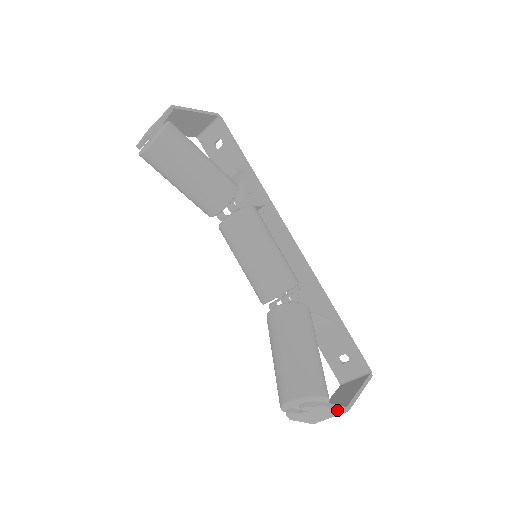
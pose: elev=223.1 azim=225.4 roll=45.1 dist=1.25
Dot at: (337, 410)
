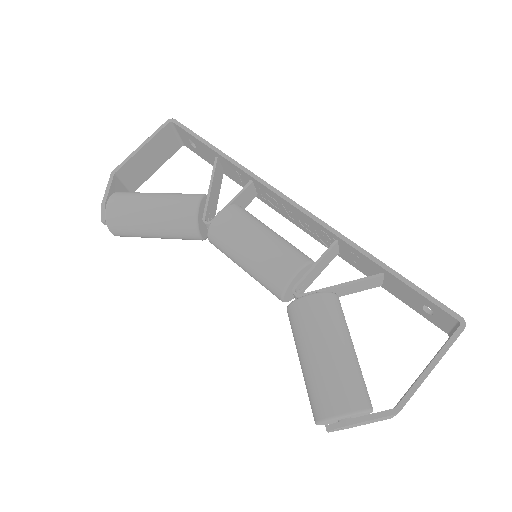
Dot at: (377, 418)
